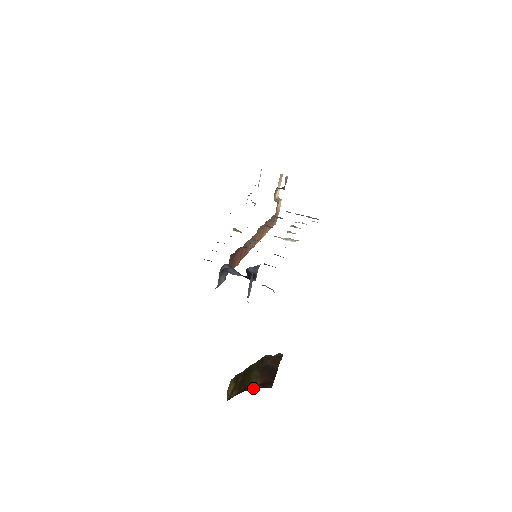
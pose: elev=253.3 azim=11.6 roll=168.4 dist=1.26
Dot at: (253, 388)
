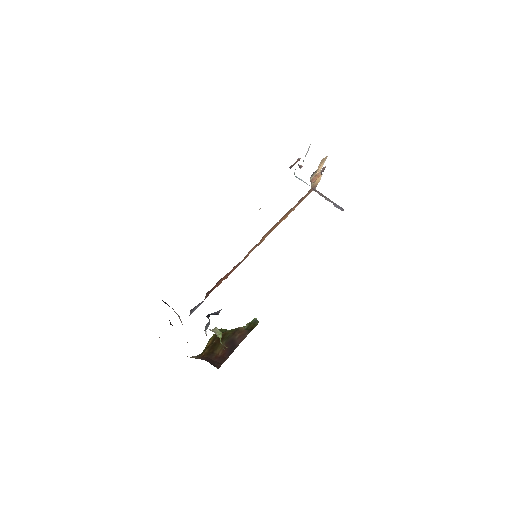
Dot at: (213, 359)
